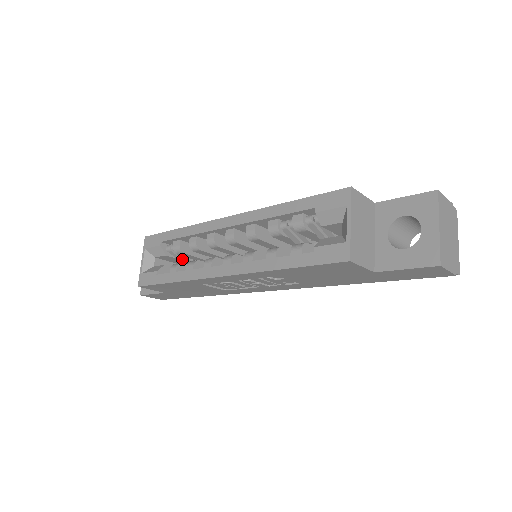
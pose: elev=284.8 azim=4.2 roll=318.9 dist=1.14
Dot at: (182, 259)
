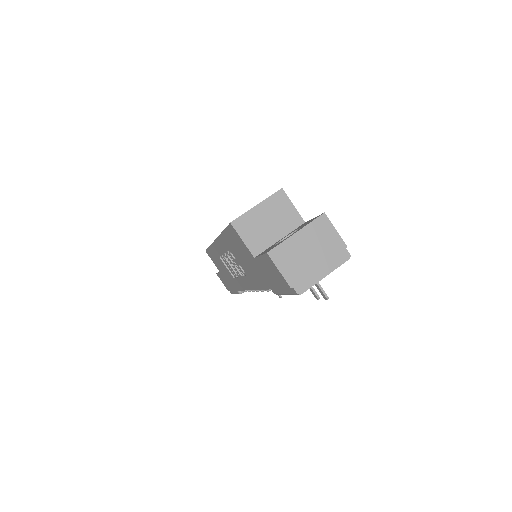
Dot at: occluded
